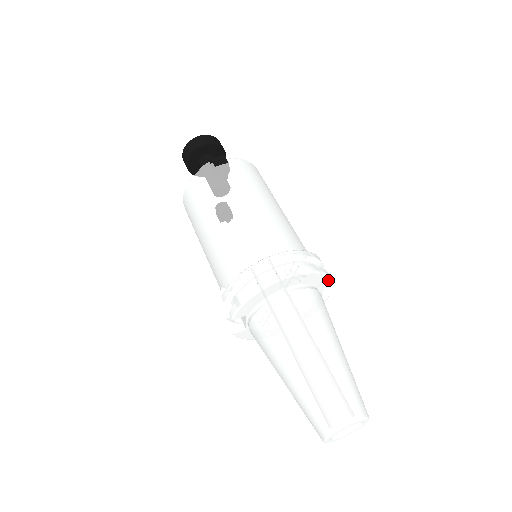
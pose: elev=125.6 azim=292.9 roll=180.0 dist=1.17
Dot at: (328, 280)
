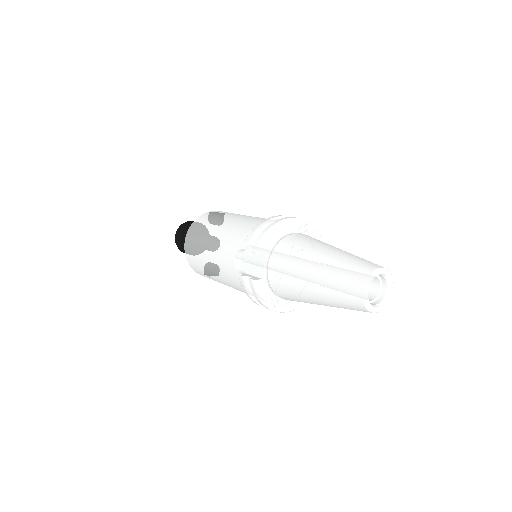
Dot at: occluded
